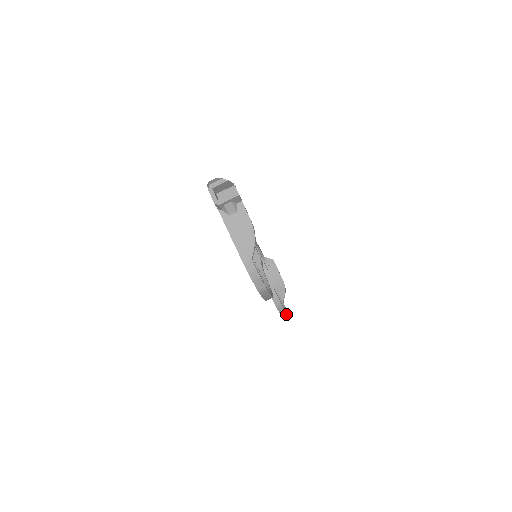
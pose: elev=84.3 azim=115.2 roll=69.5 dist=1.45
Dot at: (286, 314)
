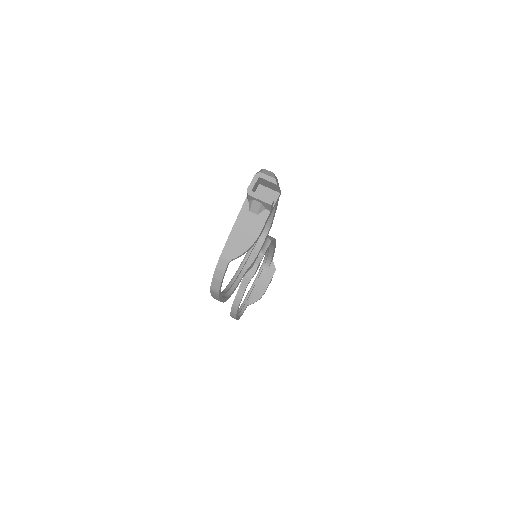
Dot at: (235, 318)
